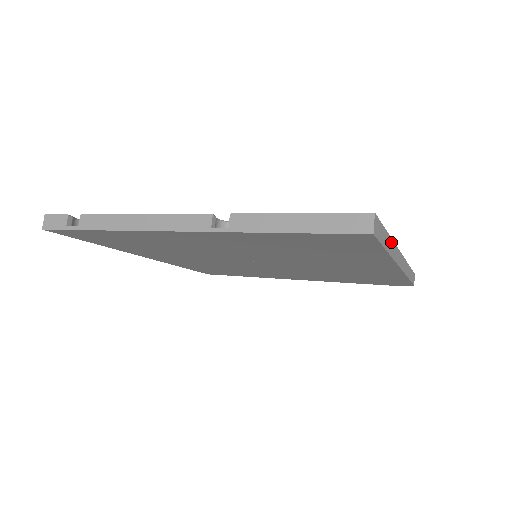
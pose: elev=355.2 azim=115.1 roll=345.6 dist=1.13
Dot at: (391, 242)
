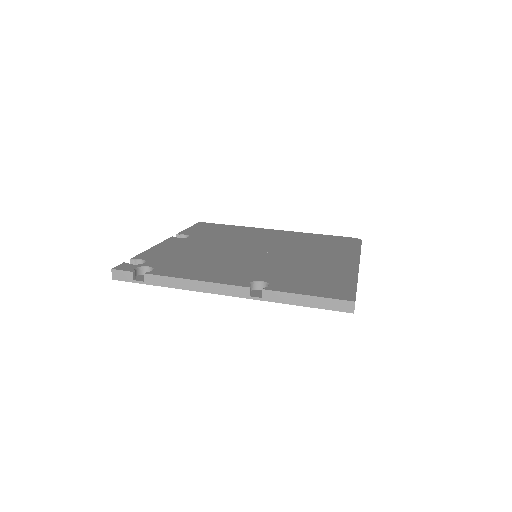
Dot at: occluded
